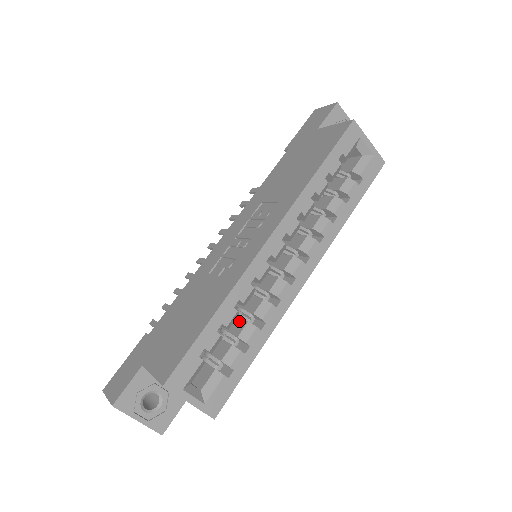
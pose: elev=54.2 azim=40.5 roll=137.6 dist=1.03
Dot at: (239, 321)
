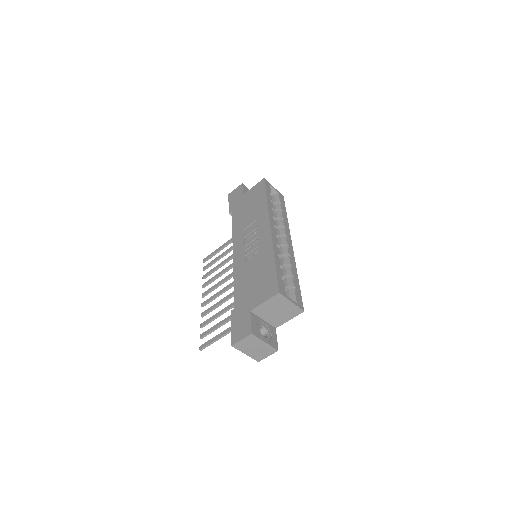
Dot at: occluded
